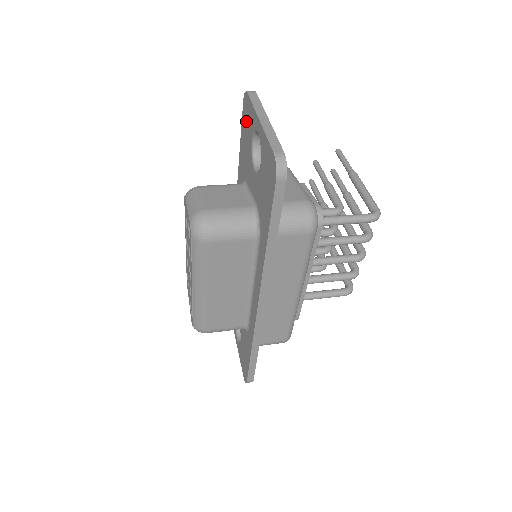
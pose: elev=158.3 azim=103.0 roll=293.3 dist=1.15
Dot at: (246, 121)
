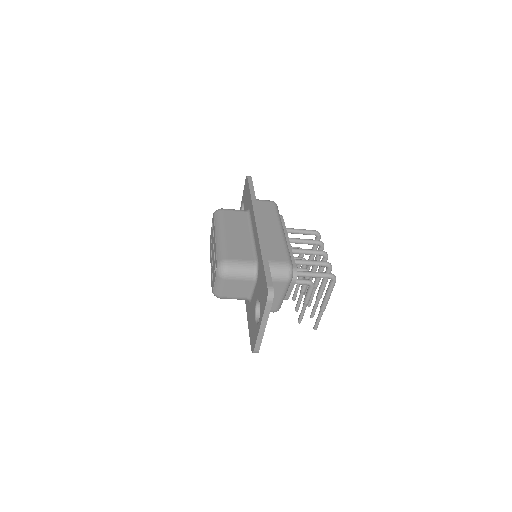
Dot at: occluded
